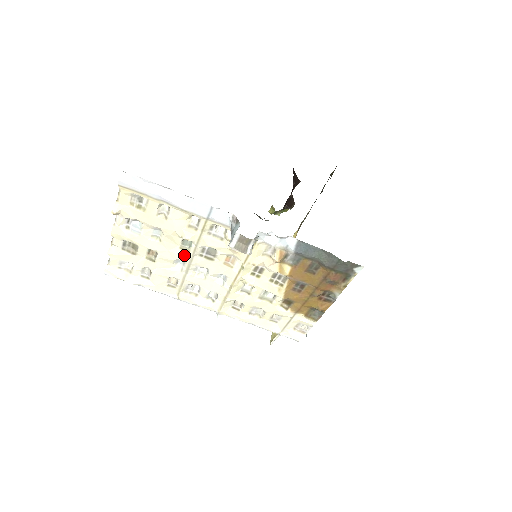
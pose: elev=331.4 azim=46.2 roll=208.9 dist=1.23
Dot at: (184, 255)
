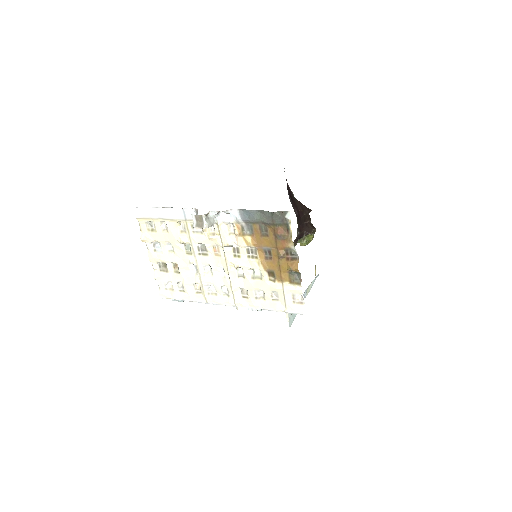
Dot at: (191, 258)
